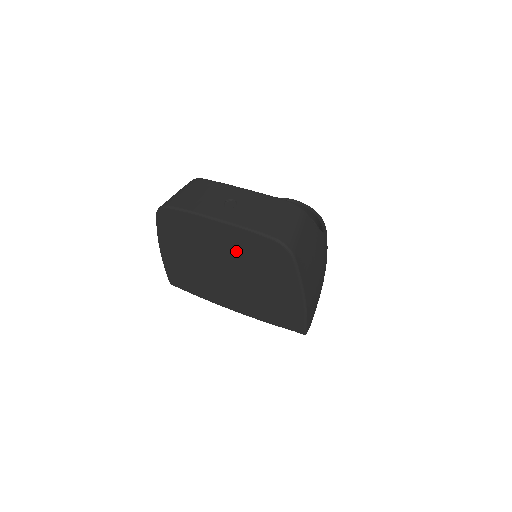
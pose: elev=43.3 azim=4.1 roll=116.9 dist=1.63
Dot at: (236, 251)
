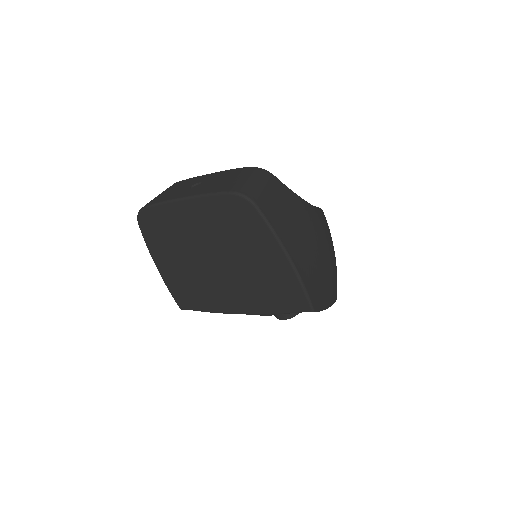
Dot at: (210, 229)
